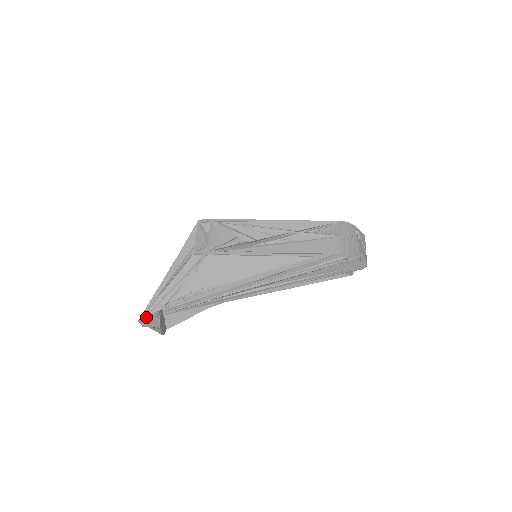
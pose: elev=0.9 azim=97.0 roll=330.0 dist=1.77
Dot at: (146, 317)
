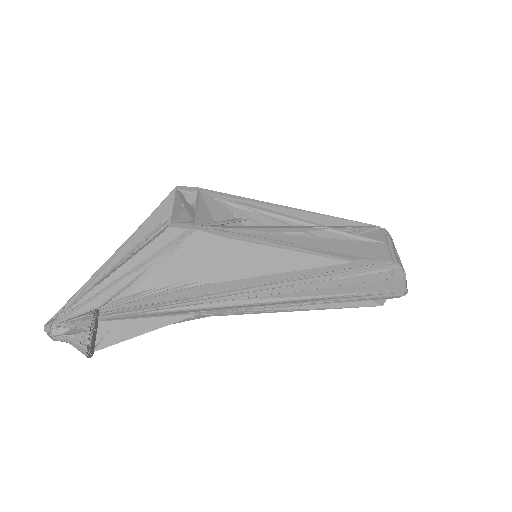
Dot at: (64, 319)
